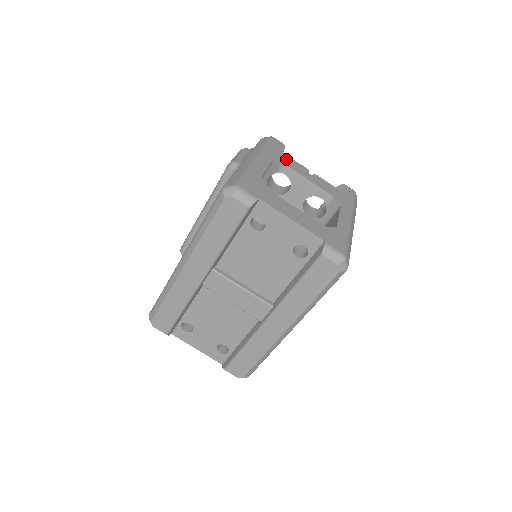
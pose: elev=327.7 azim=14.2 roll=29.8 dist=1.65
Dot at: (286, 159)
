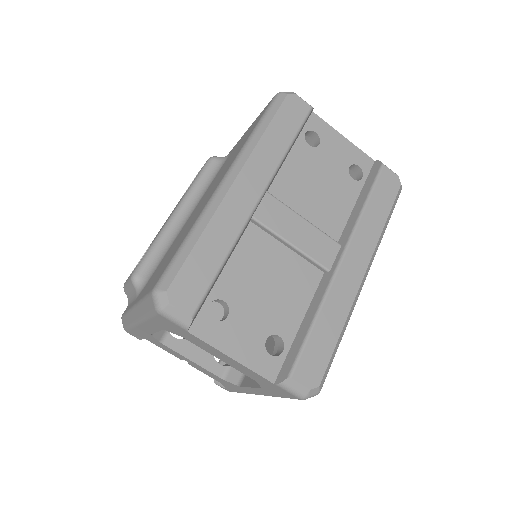
Dot at: occluded
